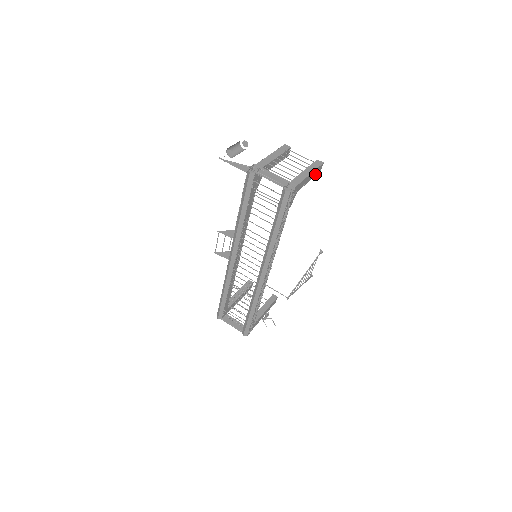
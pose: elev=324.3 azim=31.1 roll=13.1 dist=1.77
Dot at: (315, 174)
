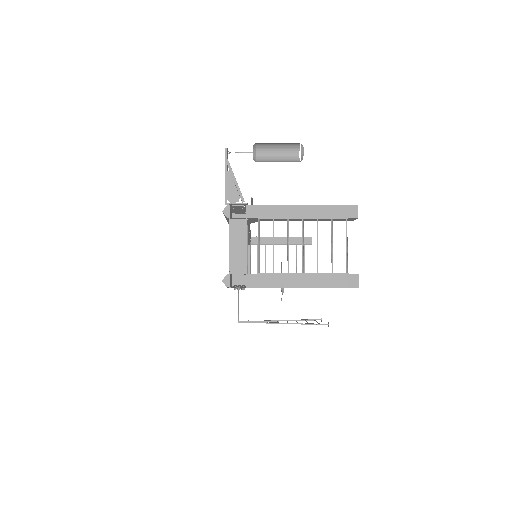
Dot at: occluded
